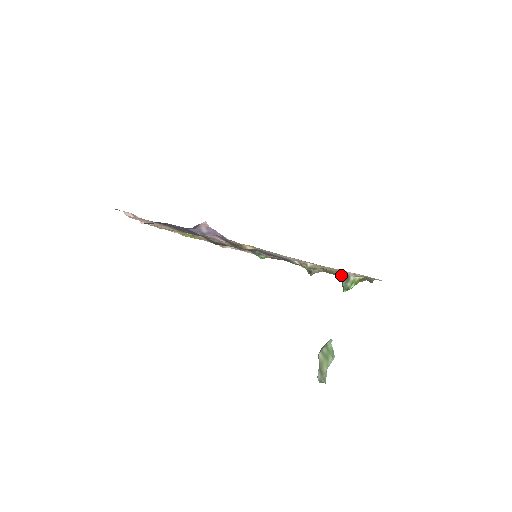
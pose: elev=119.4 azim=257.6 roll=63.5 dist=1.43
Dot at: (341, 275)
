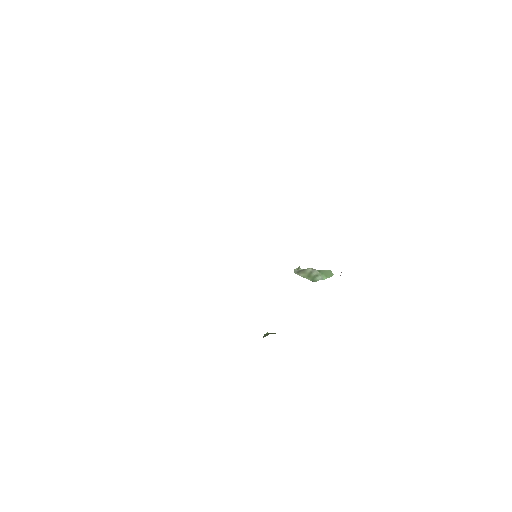
Dot at: occluded
